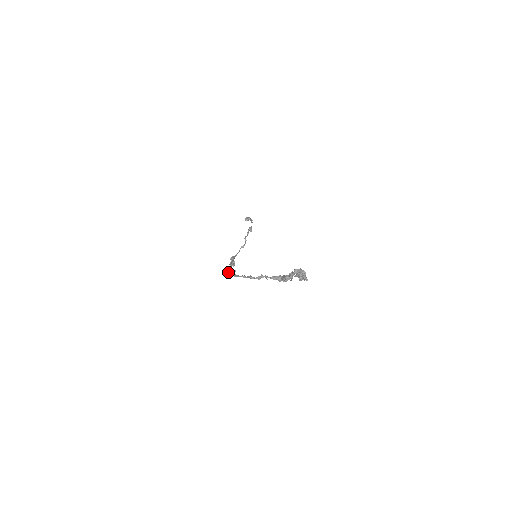
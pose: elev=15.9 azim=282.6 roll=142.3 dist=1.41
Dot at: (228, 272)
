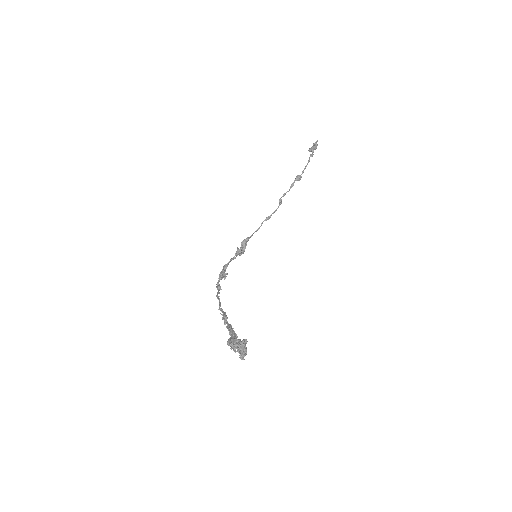
Dot at: occluded
